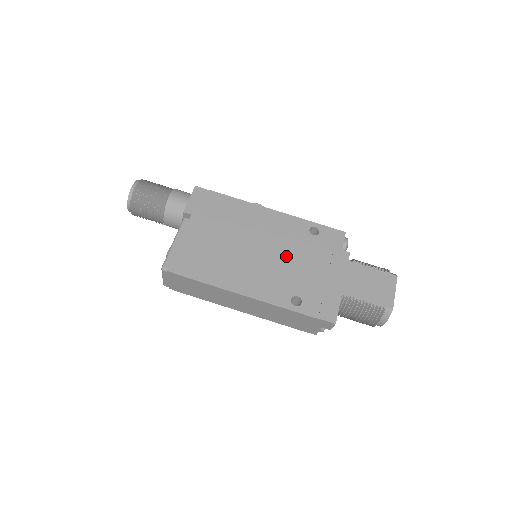
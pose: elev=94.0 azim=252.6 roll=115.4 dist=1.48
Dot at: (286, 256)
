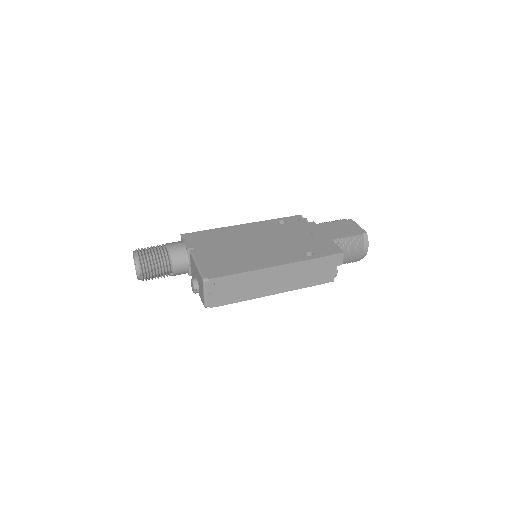
Dot at: (278, 239)
